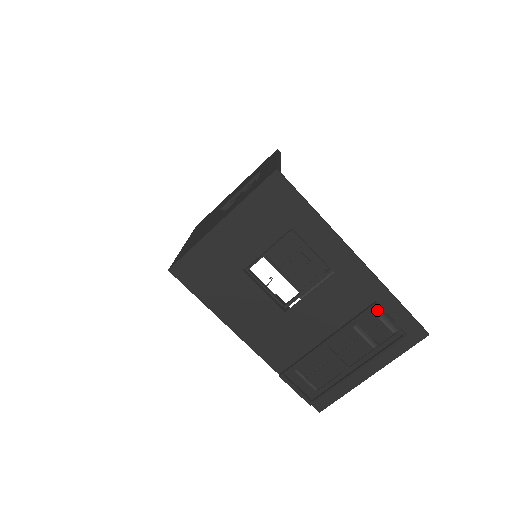
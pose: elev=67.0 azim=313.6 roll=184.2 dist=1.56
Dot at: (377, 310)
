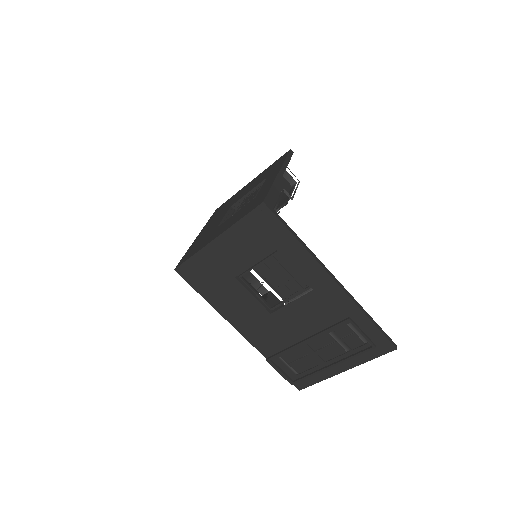
Dot at: (351, 323)
